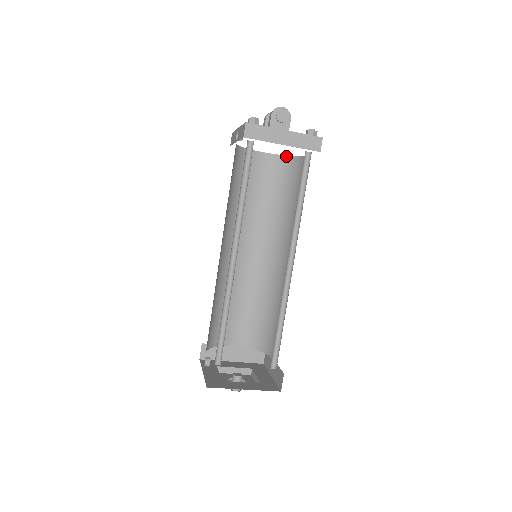
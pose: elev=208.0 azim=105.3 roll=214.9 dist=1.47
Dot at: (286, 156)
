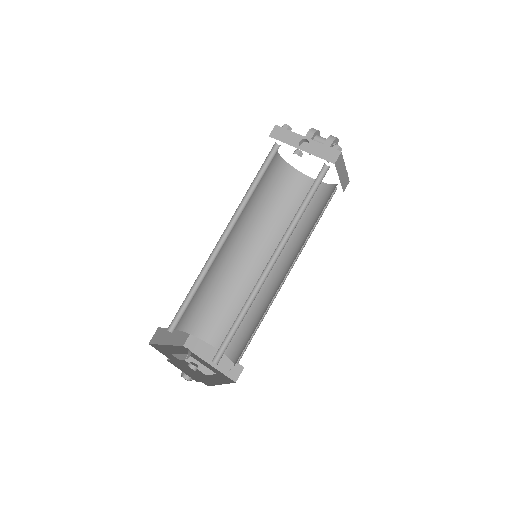
Dot at: (289, 165)
